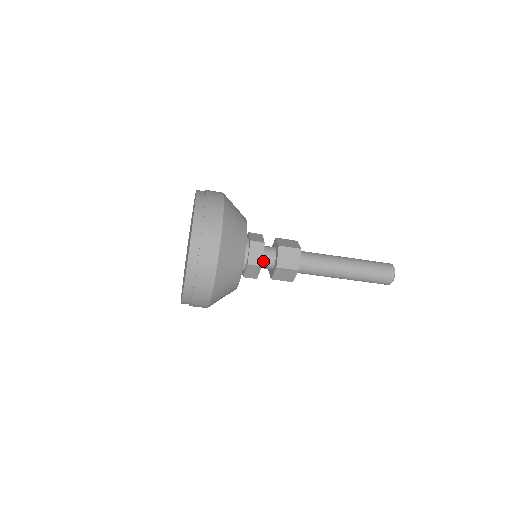
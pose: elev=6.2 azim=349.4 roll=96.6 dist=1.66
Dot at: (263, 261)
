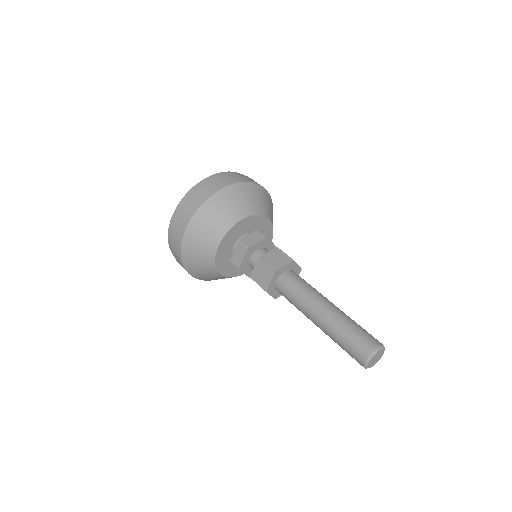
Dot at: (255, 254)
